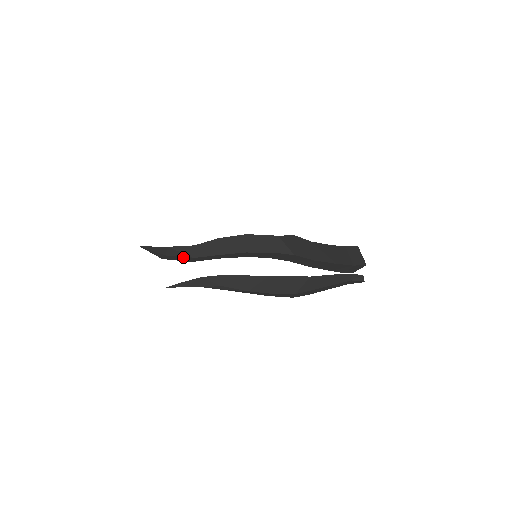
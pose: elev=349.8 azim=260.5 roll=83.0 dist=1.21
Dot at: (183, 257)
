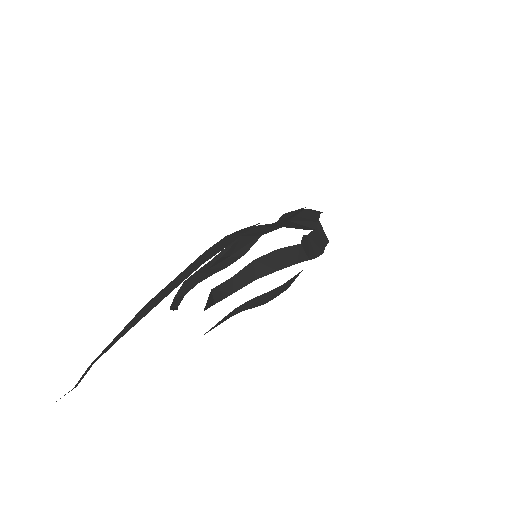
Dot at: (226, 297)
